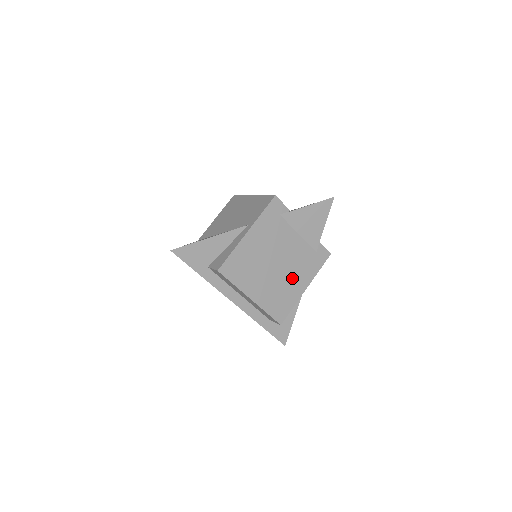
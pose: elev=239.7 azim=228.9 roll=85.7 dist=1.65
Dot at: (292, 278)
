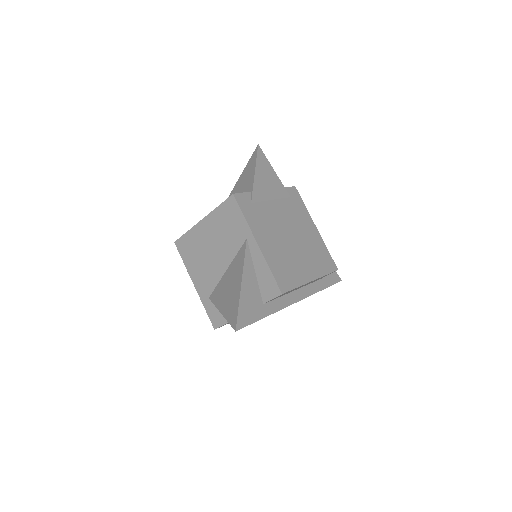
Dot at: (305, 233)
